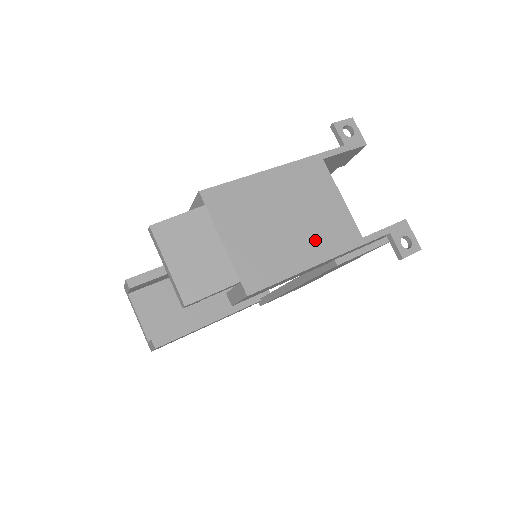
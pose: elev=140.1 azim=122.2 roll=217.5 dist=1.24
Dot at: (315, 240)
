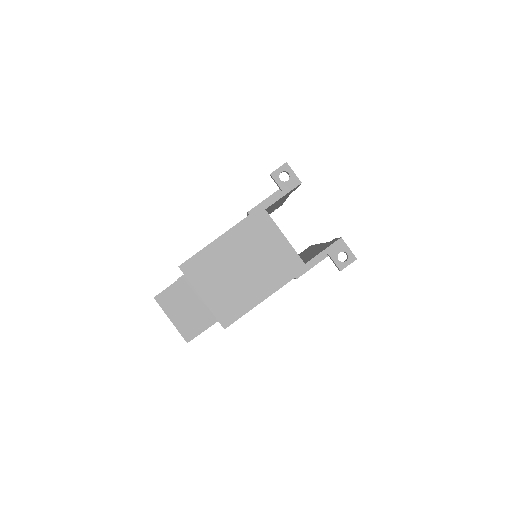
Dot at: (267, 277)
